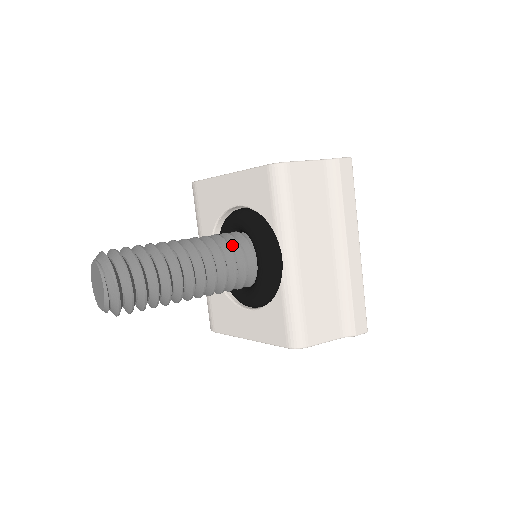
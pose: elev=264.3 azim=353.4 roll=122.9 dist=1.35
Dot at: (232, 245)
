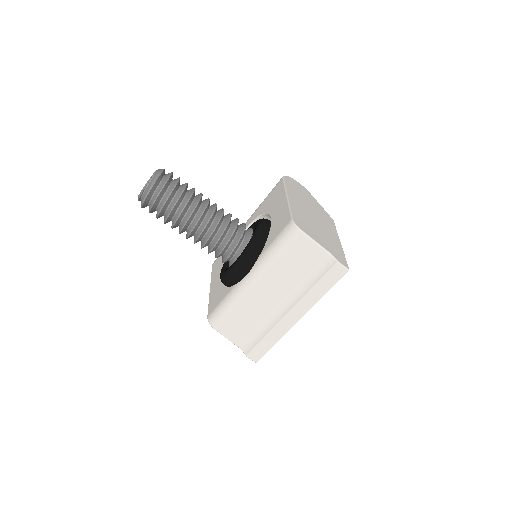
Dot at: (237, 237)
